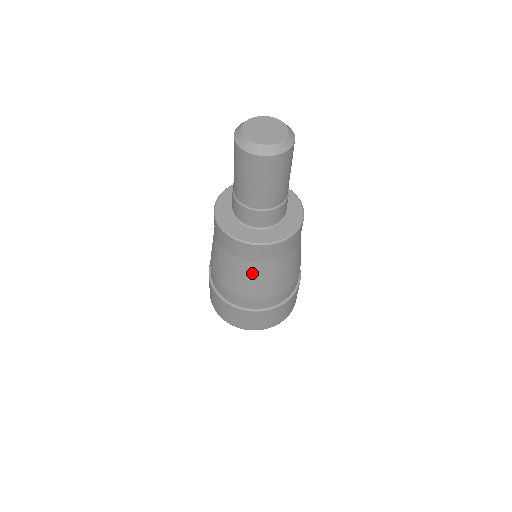
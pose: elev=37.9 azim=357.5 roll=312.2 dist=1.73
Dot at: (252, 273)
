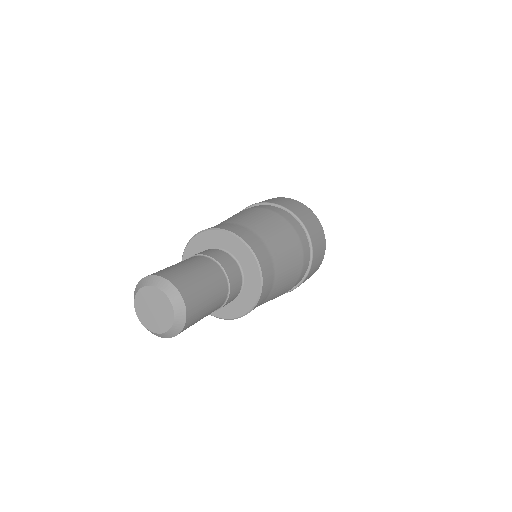
Dot at: occluded
